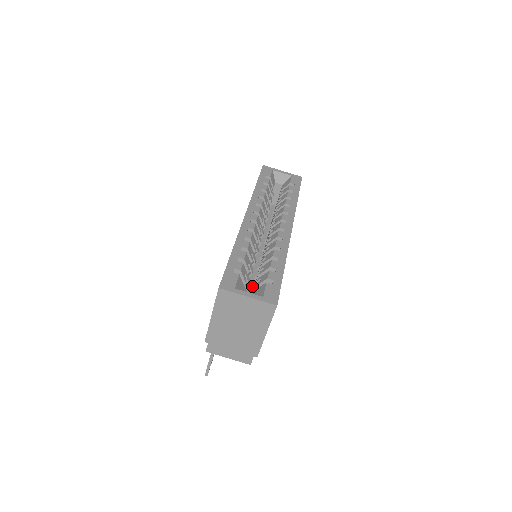
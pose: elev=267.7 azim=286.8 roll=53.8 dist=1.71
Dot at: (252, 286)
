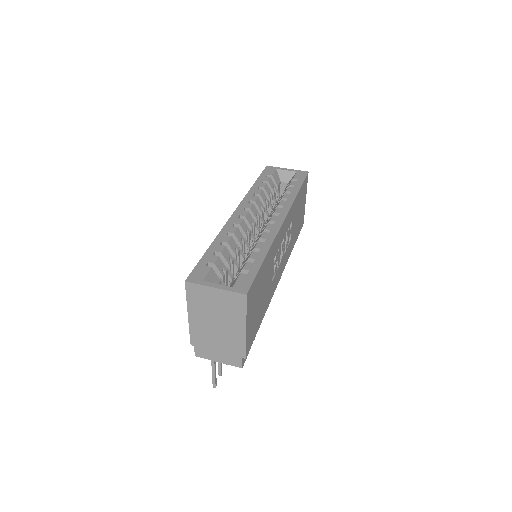
Dot at: occluded
